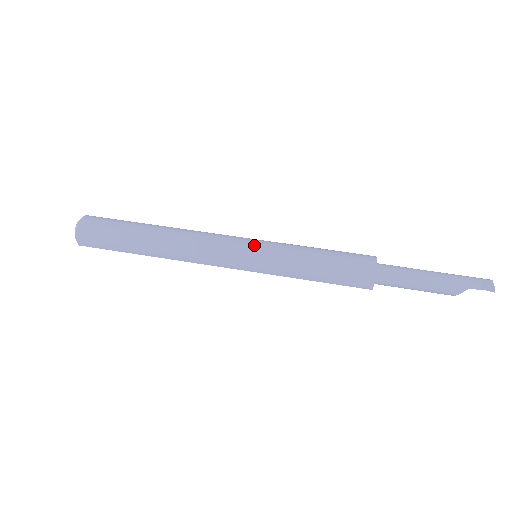
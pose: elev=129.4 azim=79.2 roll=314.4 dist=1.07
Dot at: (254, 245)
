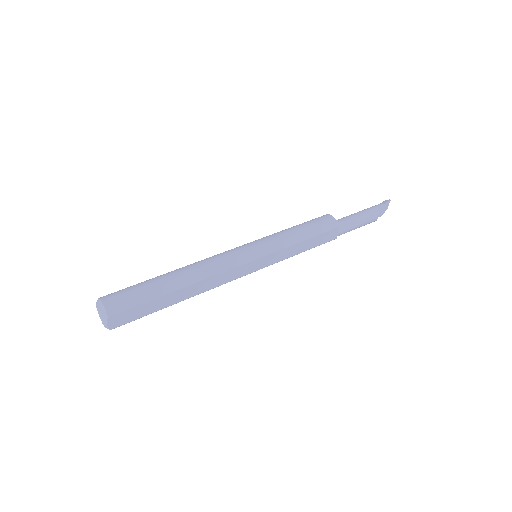
Dot at: (250, 242)
